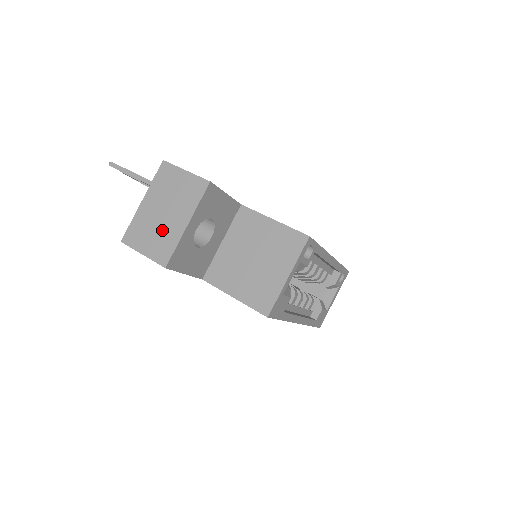
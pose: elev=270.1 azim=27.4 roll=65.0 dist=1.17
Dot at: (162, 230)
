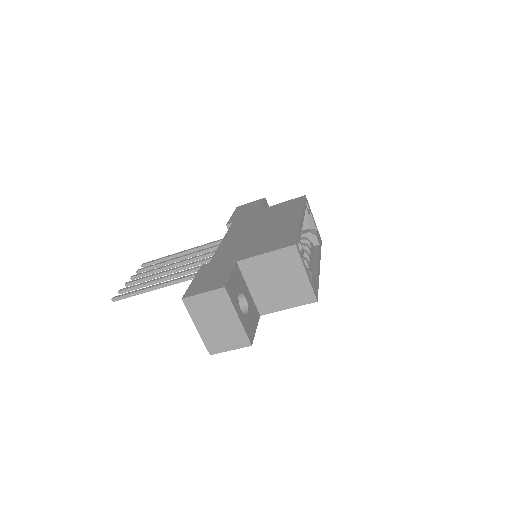
Dot at: (227, 331)
